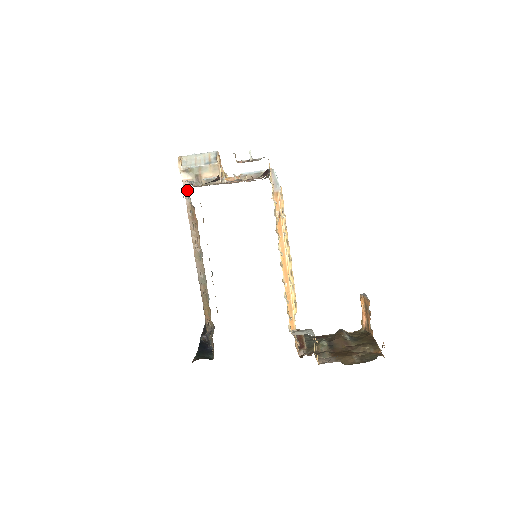
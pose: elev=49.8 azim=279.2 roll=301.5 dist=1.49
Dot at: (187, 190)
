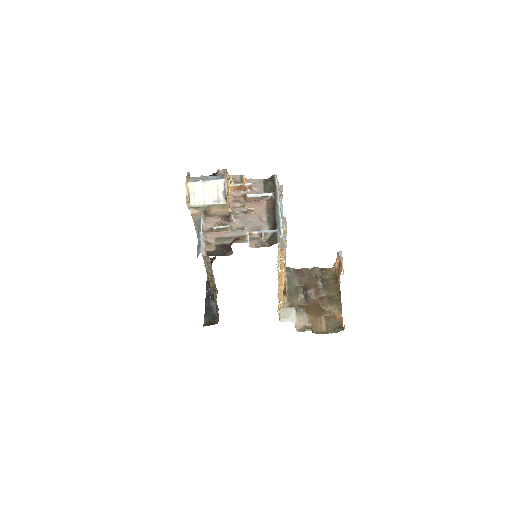
Dot at: (196, 220)
